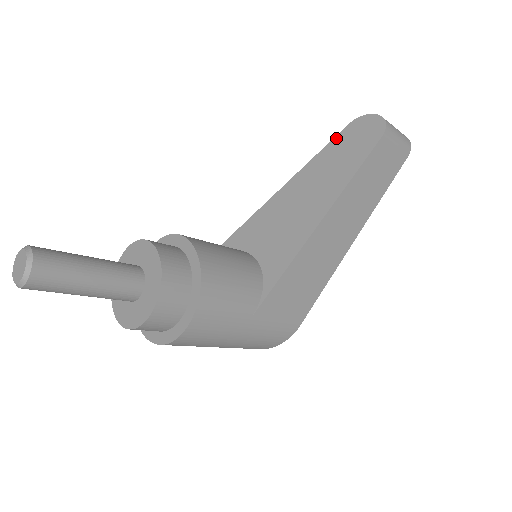
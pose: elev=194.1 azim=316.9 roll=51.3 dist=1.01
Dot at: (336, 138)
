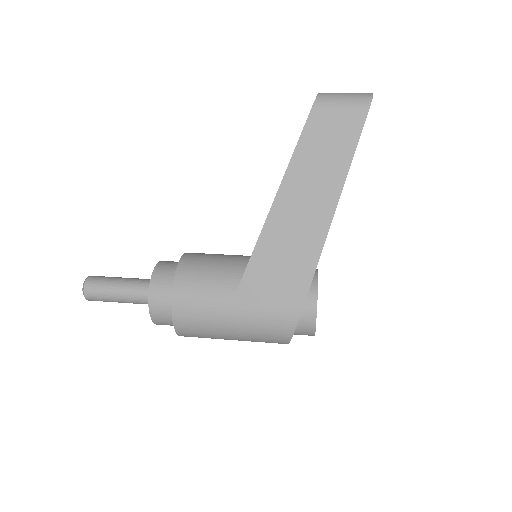
Dot at: occluded
